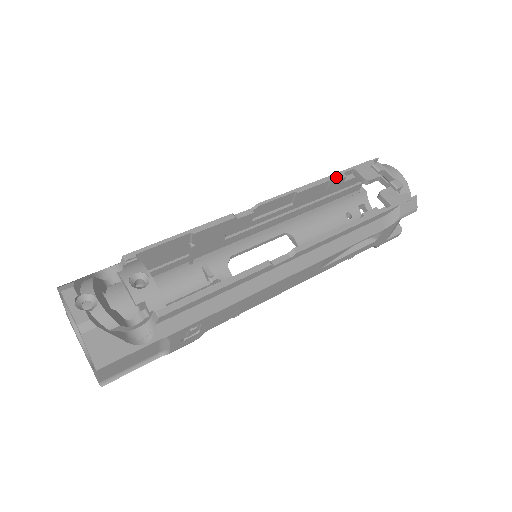
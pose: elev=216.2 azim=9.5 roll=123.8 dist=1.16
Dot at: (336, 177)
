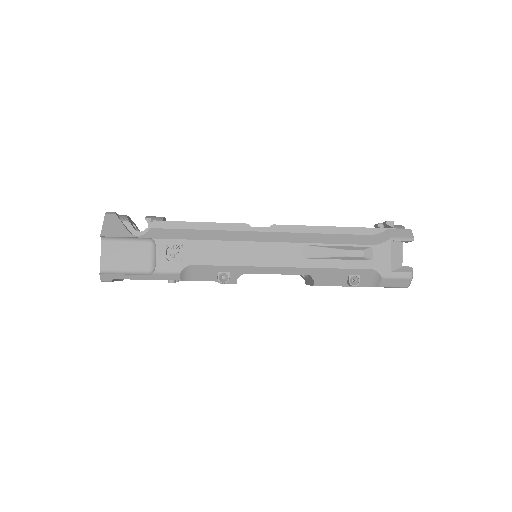
Dot at: occluded
